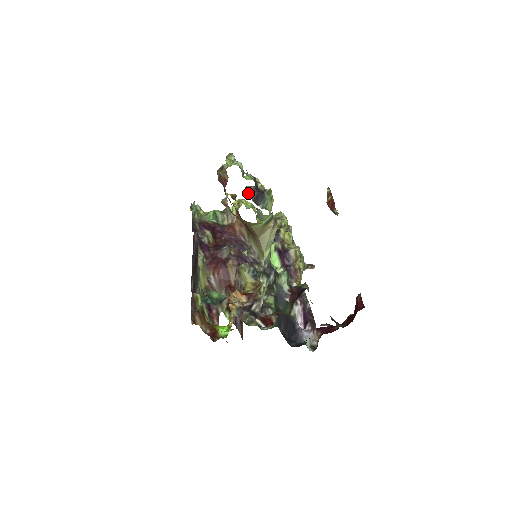
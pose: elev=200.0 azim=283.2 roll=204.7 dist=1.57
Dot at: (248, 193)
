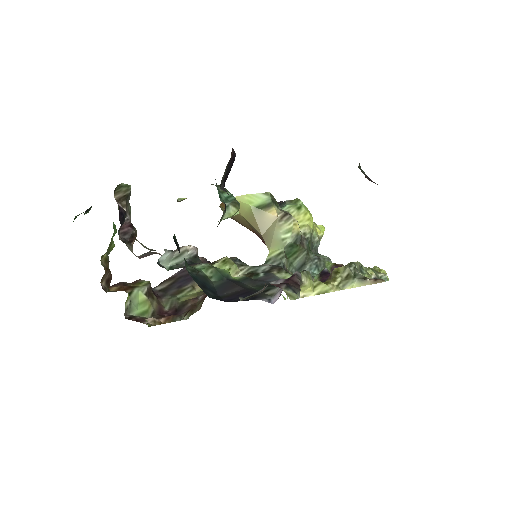
Dot at: occluded
